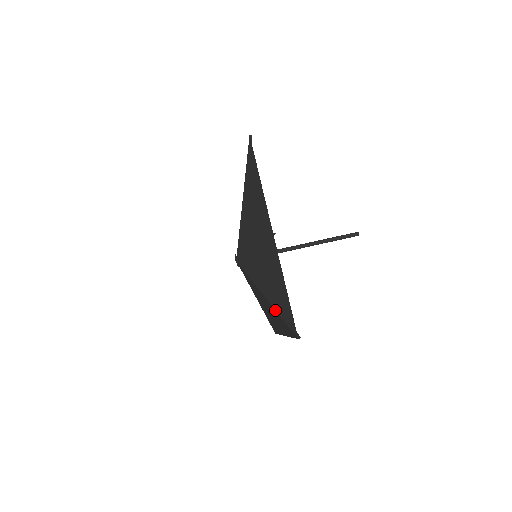
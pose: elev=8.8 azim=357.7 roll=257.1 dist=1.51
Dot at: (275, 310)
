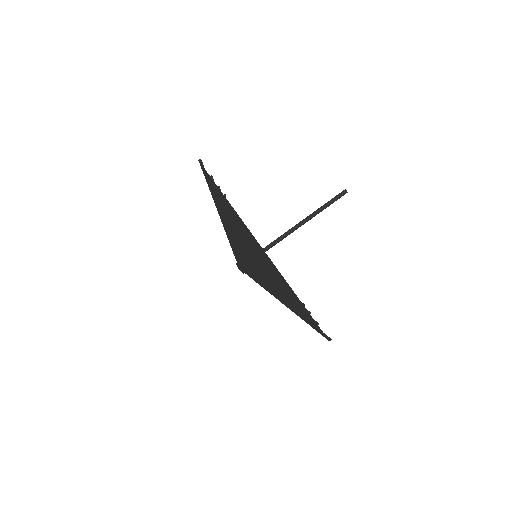
Dot at: occluded
